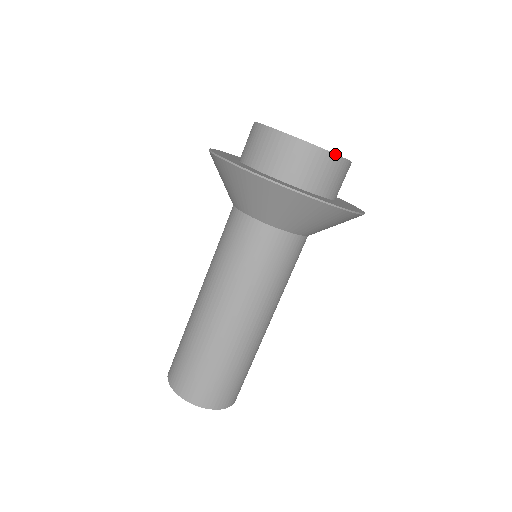
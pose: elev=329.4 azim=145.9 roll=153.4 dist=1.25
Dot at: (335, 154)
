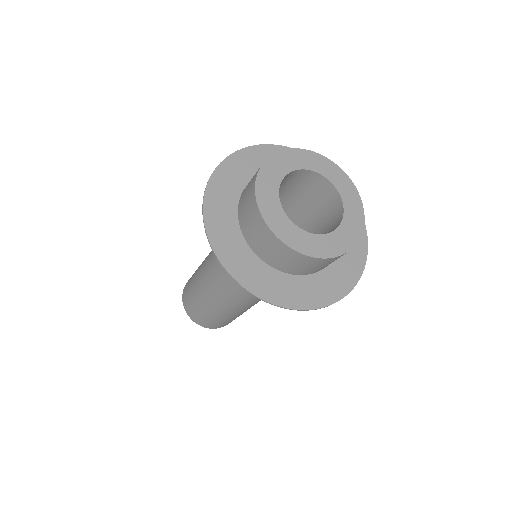
Dot at: (334, 257)
